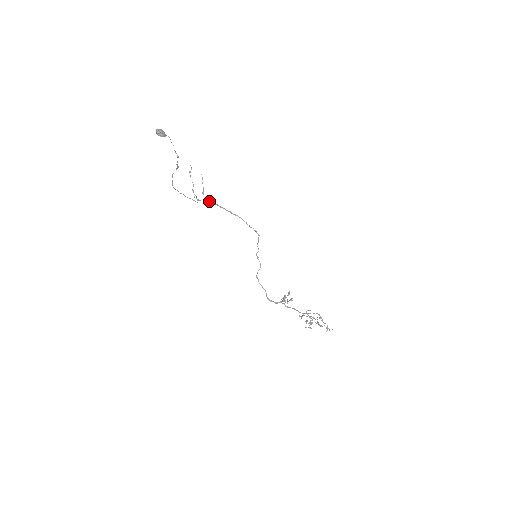
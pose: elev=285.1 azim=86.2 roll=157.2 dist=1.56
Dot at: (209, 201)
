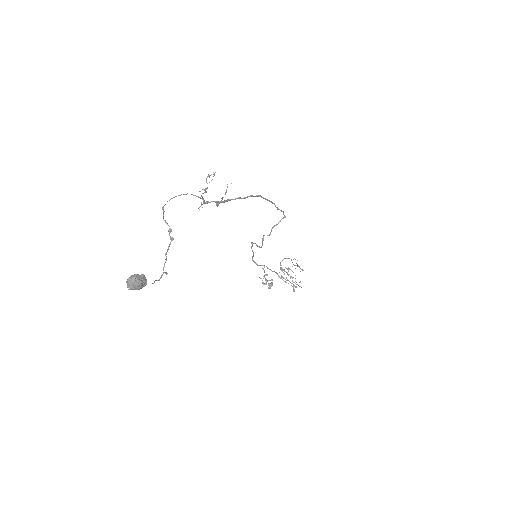
Dot at: (225, 201)
